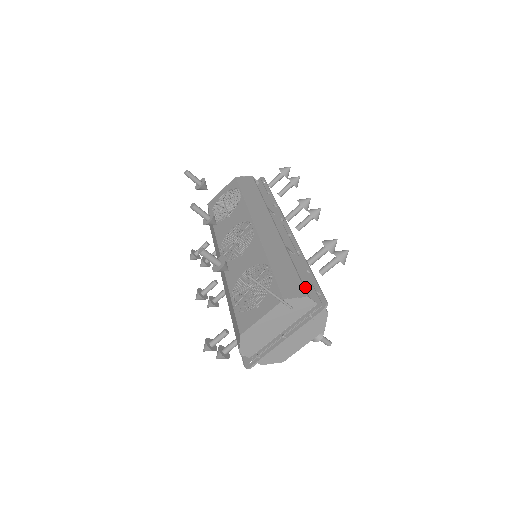
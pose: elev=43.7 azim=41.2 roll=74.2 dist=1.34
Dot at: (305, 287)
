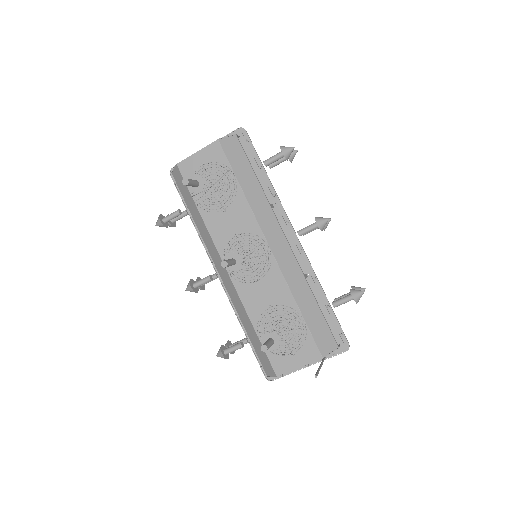
Dot at: occluded
